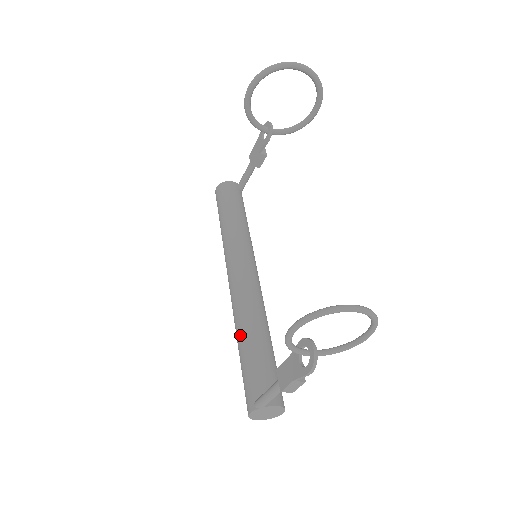
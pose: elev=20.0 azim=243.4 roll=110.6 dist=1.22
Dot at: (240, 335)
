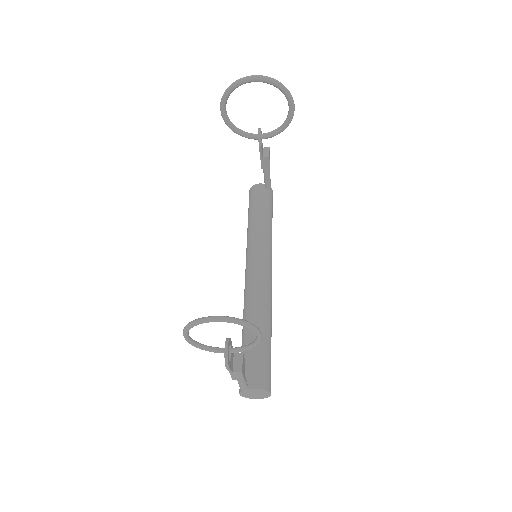
Dot at: occluded
